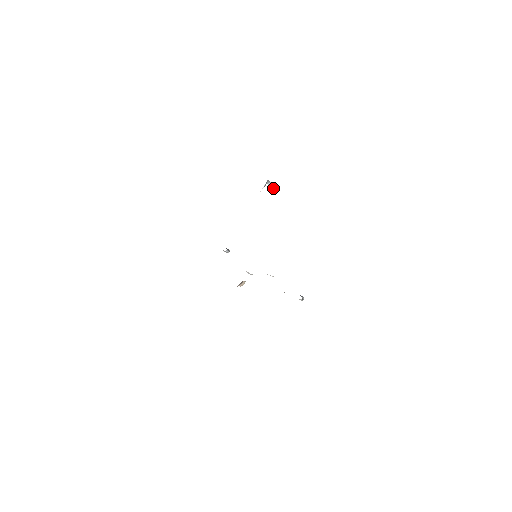
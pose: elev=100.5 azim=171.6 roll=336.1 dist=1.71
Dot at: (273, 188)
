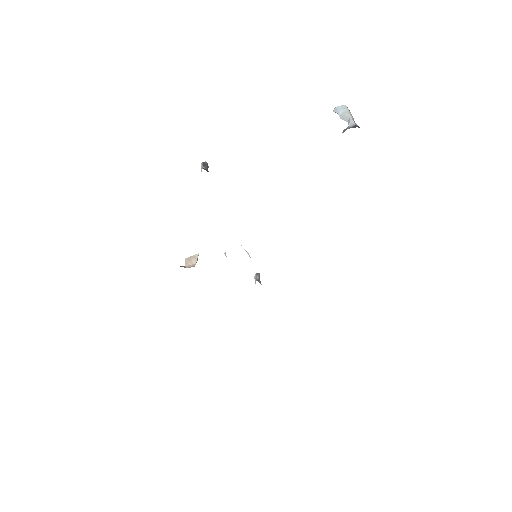
Dot at: (345, 113)
